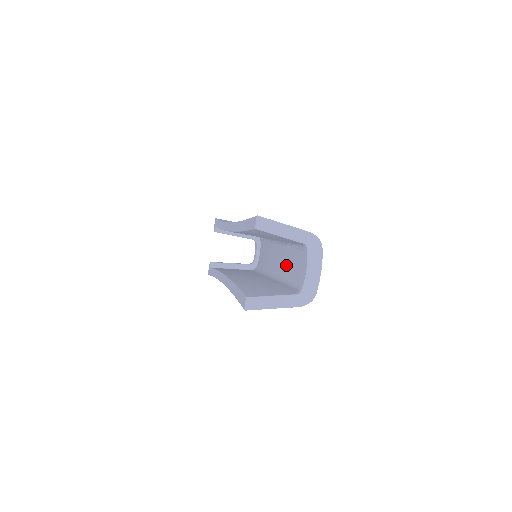
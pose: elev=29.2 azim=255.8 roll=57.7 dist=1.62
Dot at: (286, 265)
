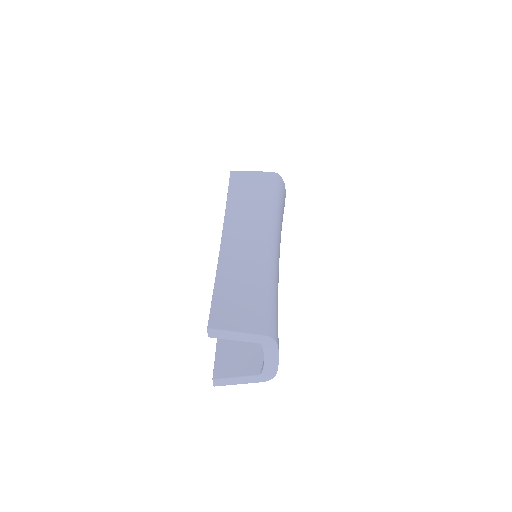
Dot at: occluded
